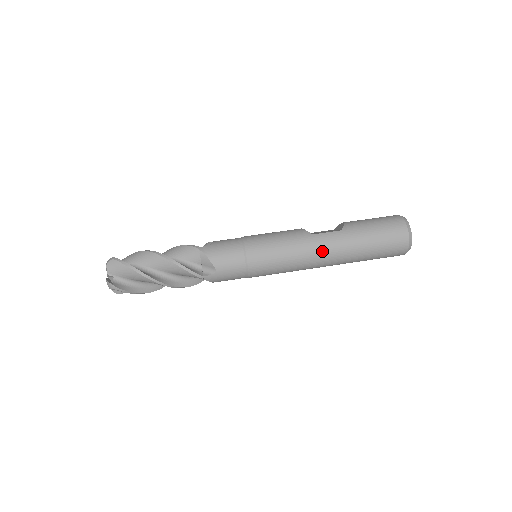
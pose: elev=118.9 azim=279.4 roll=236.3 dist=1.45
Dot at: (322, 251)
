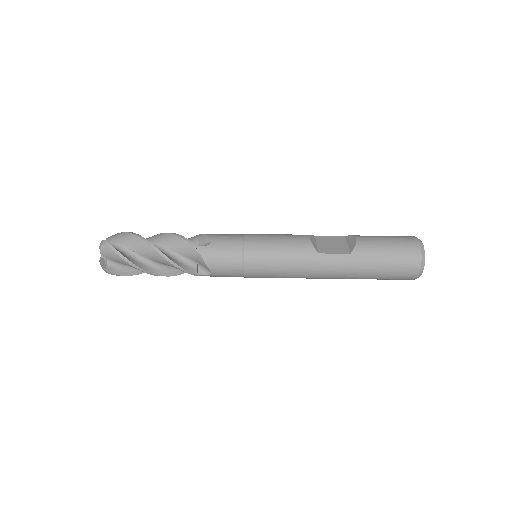
Dot at: (324, 272)
